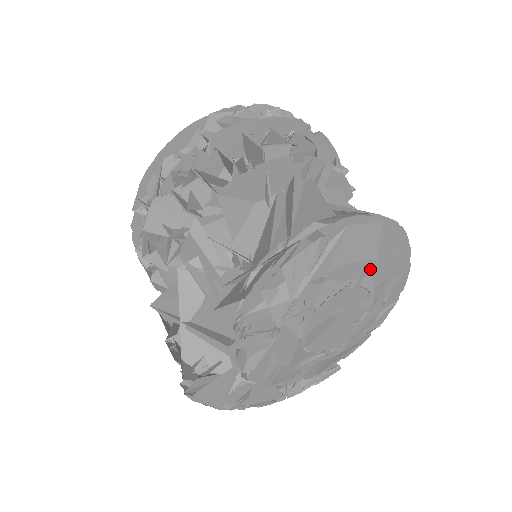
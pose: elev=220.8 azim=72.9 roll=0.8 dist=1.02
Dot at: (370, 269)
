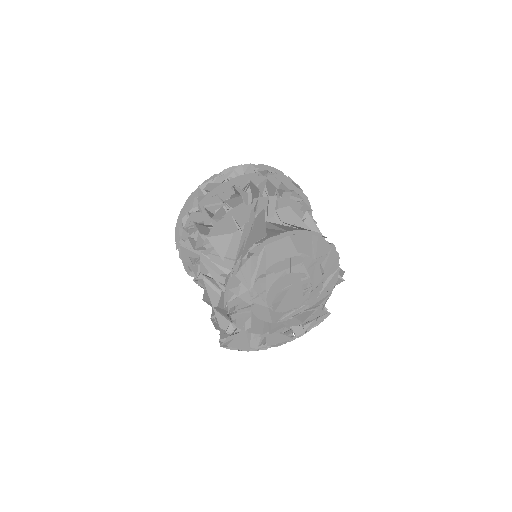
Dot at: (295, 261)
